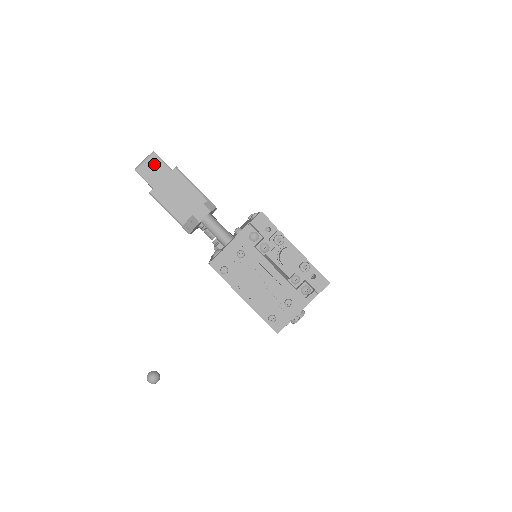
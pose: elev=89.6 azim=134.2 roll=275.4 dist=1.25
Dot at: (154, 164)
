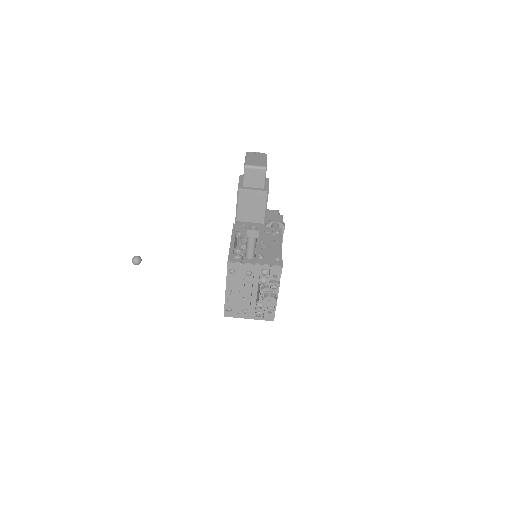
Dot at: (259, 175)
